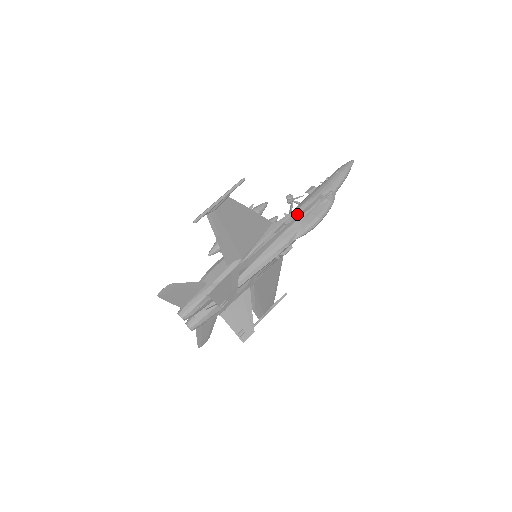
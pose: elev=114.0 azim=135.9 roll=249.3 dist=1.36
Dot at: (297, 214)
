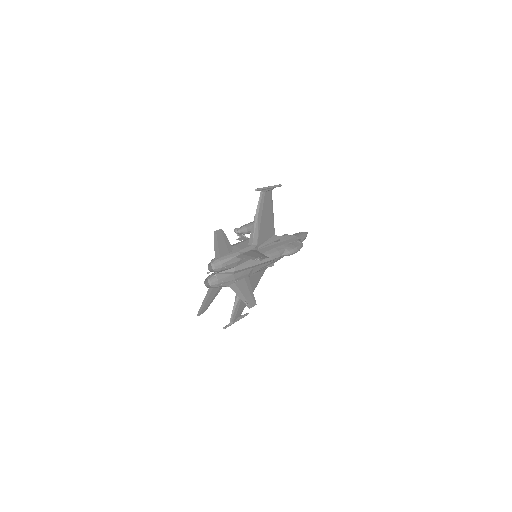
Dot at: (285, 239)
